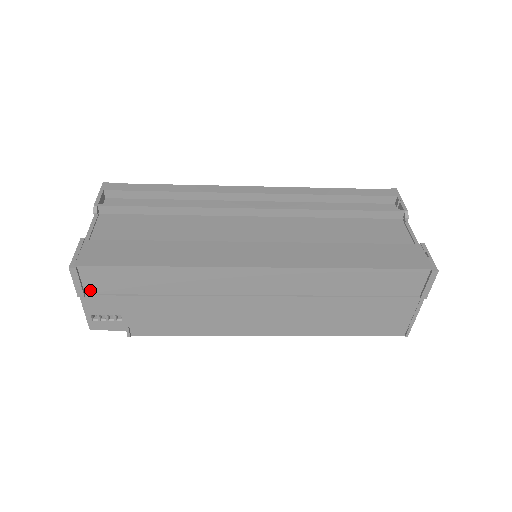
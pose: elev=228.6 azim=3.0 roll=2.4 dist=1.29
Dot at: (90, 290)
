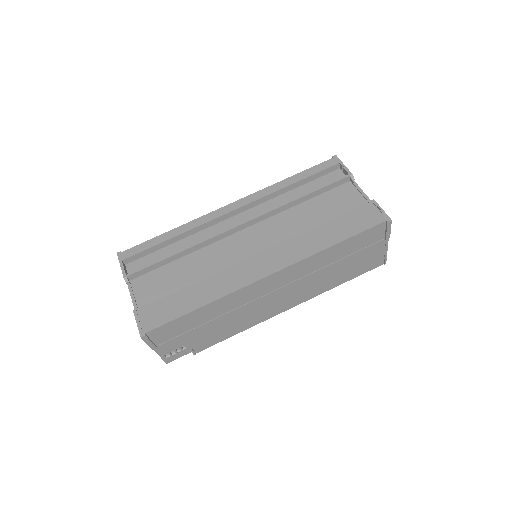
Dot at: (159, 342)
